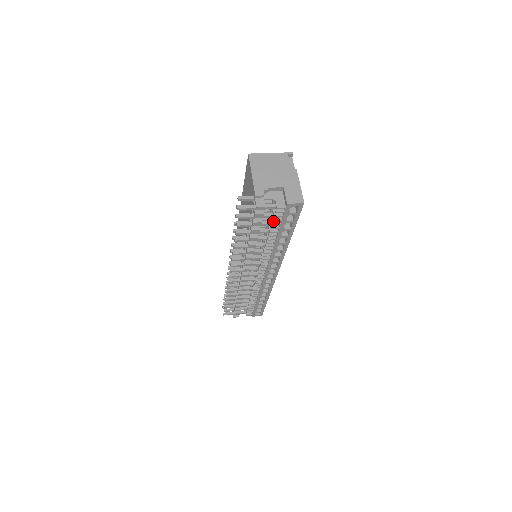
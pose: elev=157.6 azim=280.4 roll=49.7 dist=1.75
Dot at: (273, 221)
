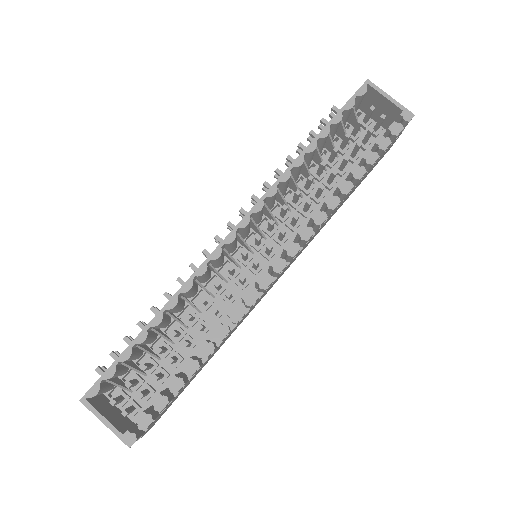
Dot at: occluded
